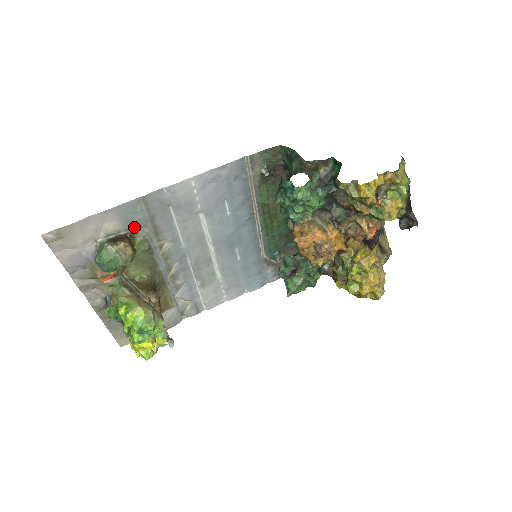
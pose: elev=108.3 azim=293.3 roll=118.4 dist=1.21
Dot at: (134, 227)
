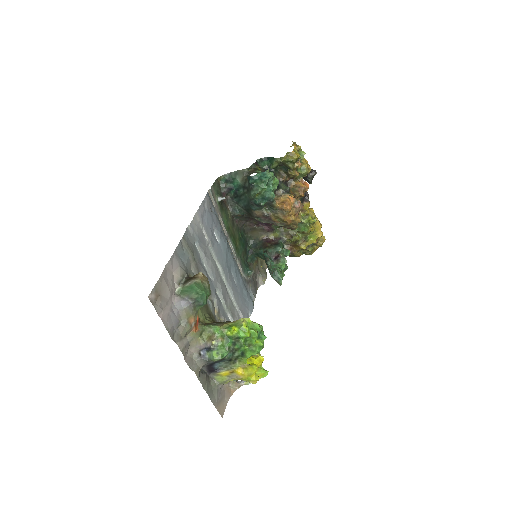
Dot at: (187, 270)
